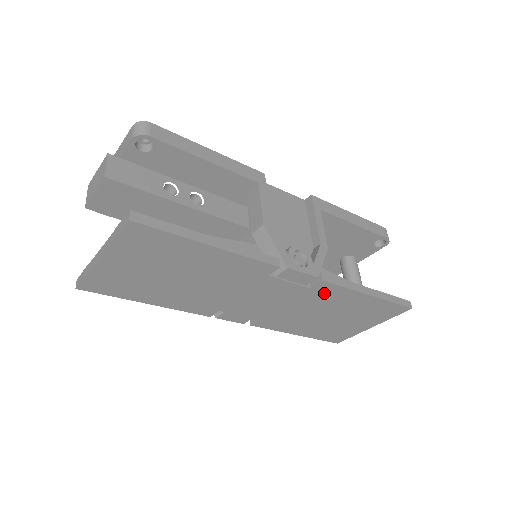
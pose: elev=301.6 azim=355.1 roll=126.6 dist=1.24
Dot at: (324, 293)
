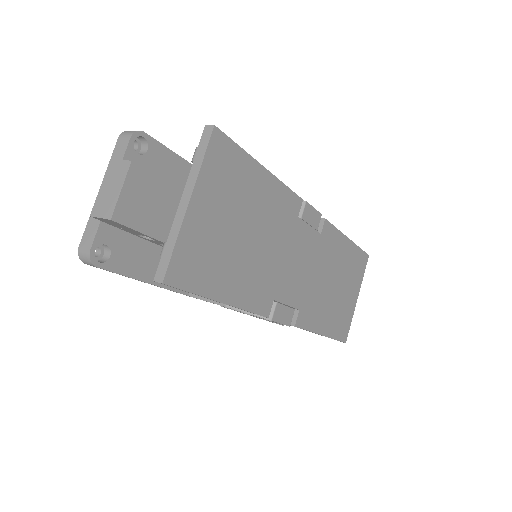
Dot at: (328, 242)
